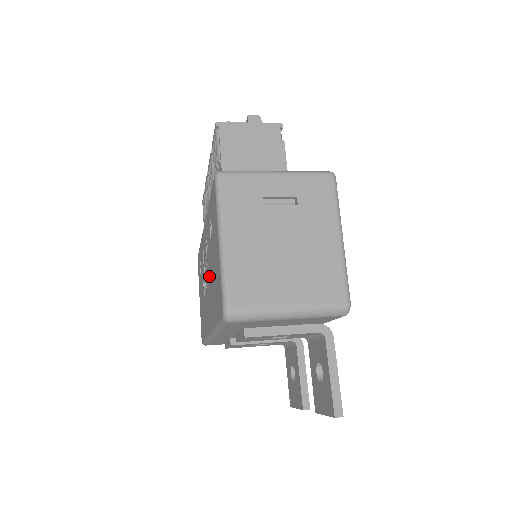
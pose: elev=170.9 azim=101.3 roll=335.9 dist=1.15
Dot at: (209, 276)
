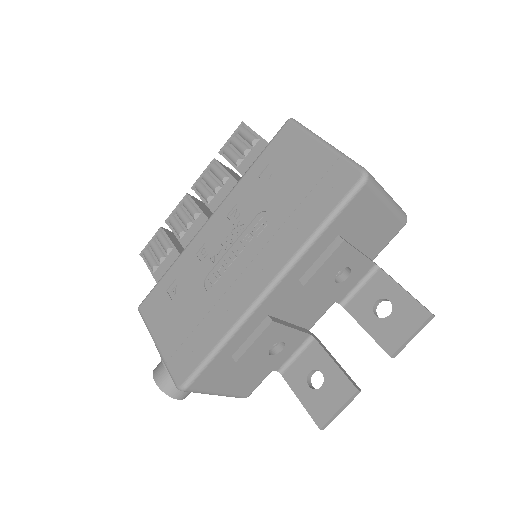
Dot at: (256, 230)
